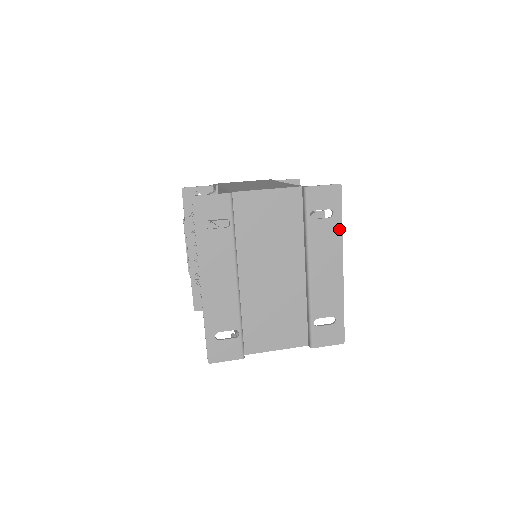
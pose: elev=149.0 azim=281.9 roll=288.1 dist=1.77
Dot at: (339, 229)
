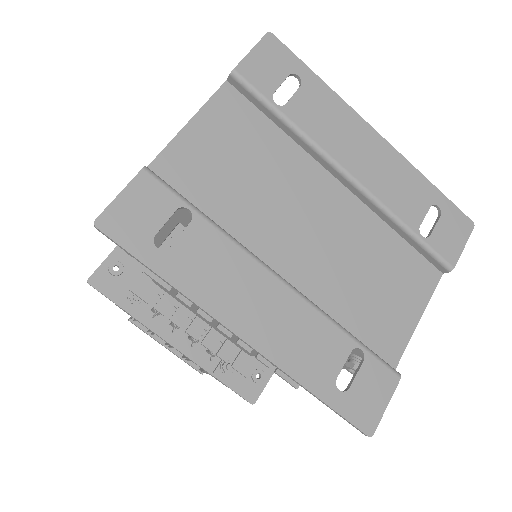
Dot at: (325, 90)
